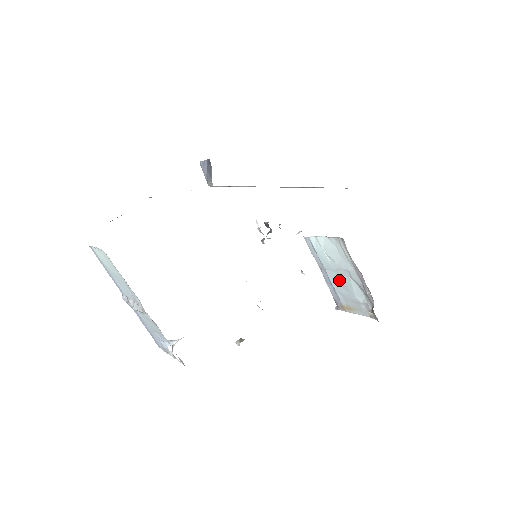
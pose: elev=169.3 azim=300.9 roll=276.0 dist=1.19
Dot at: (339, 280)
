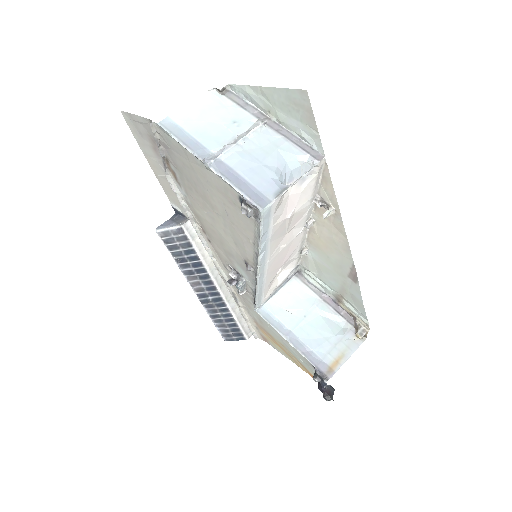
Dot at: (311, 331)
